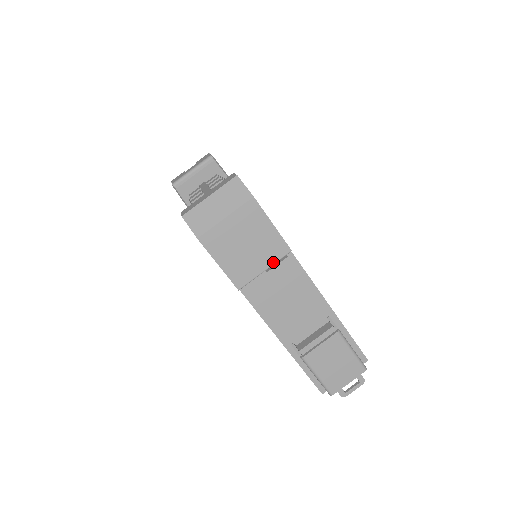
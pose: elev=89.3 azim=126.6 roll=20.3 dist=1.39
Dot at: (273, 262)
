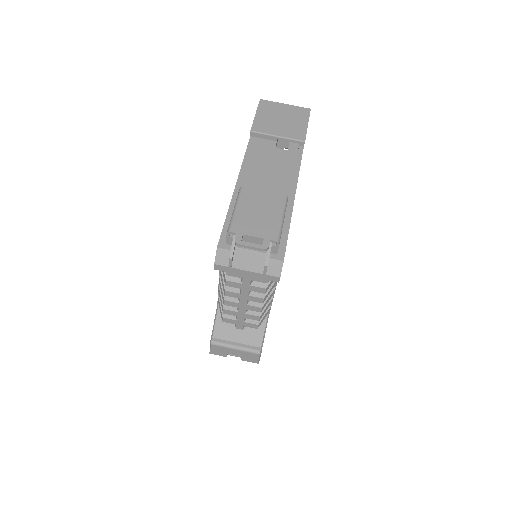
Dot at: (287, 137)
